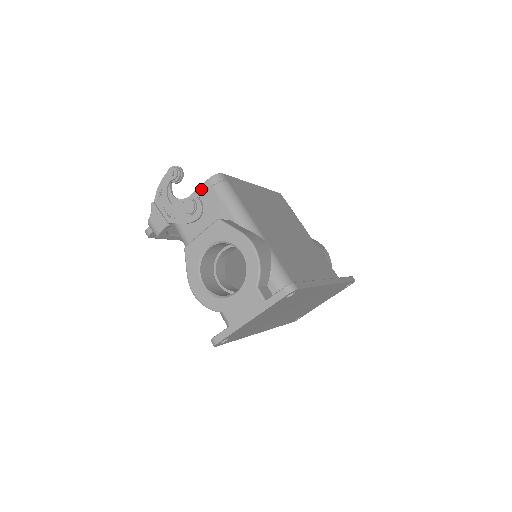
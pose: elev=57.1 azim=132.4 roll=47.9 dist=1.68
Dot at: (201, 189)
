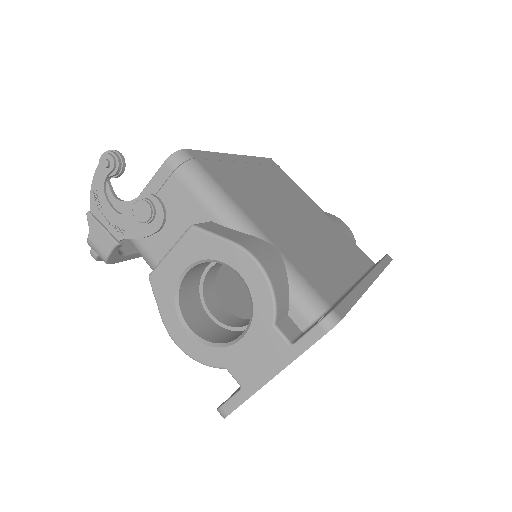
Dot at: (157, 179)
